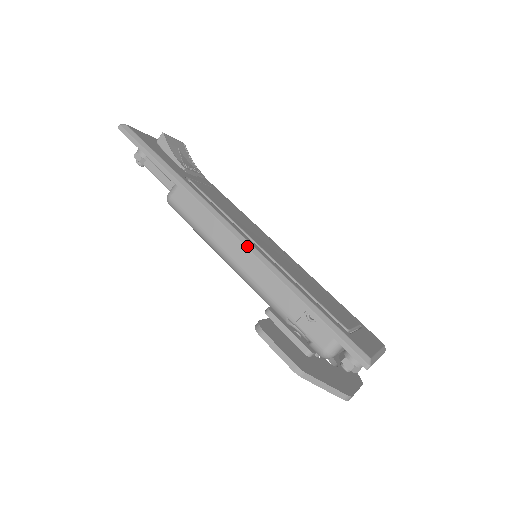
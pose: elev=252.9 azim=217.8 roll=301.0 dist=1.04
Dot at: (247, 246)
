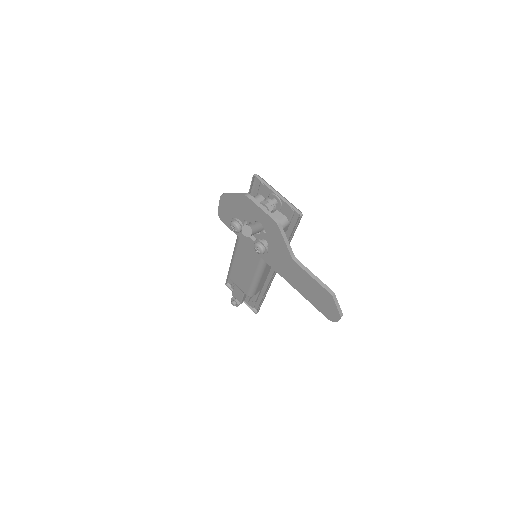
Dot at: occluded
